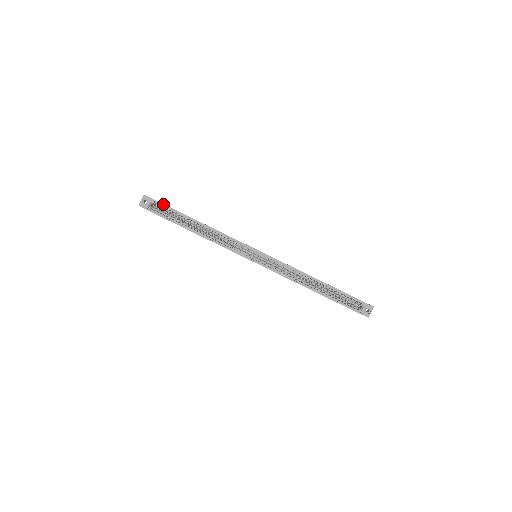
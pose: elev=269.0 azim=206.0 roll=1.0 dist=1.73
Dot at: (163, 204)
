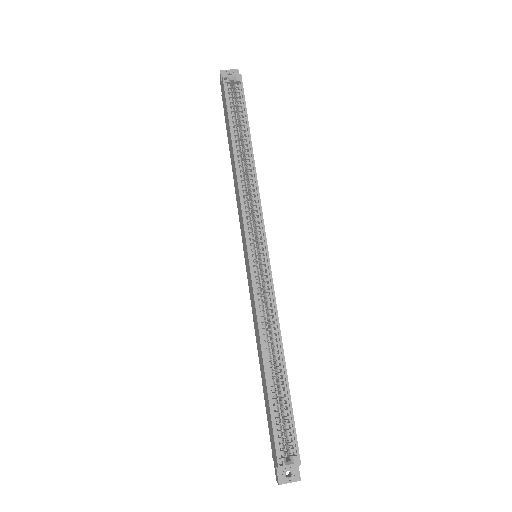
Dot at: occluded
